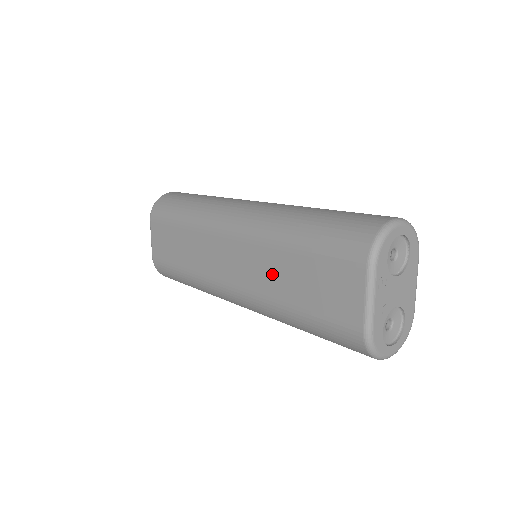
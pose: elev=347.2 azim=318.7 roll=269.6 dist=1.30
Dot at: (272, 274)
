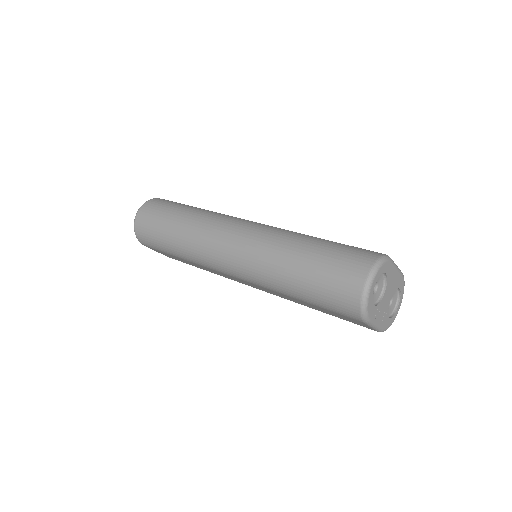
Dot at: (288, 298)
